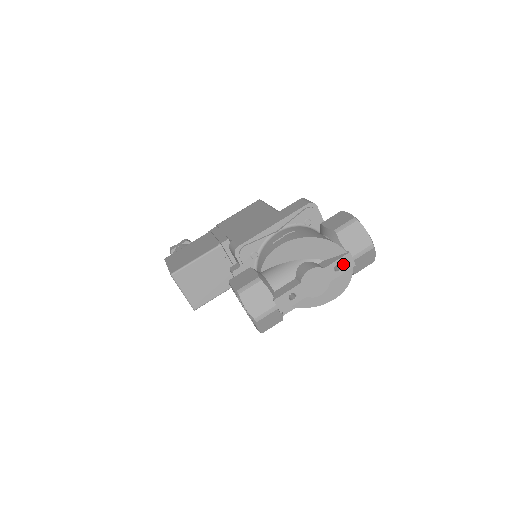
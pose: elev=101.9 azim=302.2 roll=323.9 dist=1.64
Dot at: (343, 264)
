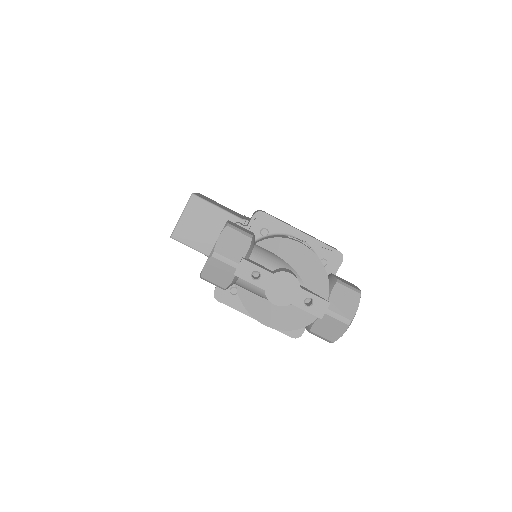
Dot at: (315, 305)
